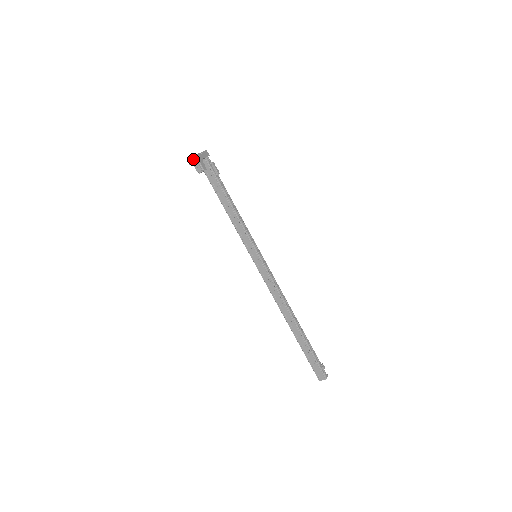
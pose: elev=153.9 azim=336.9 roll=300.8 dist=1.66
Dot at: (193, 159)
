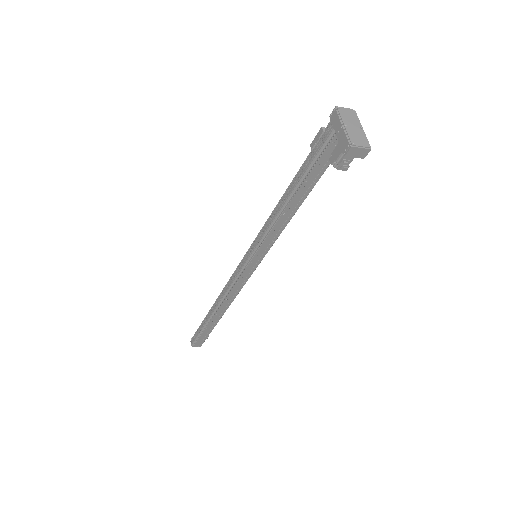
Dot at: (362, 152)
